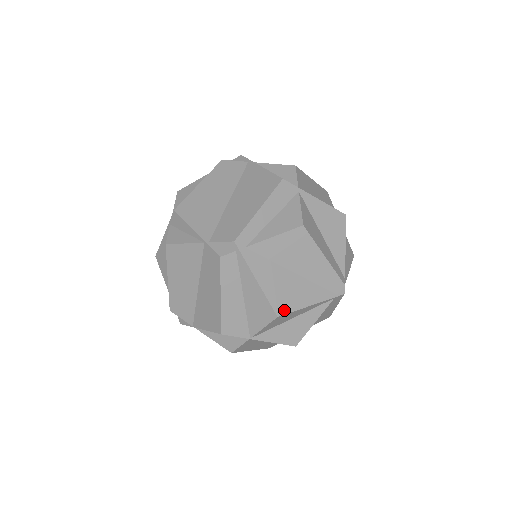
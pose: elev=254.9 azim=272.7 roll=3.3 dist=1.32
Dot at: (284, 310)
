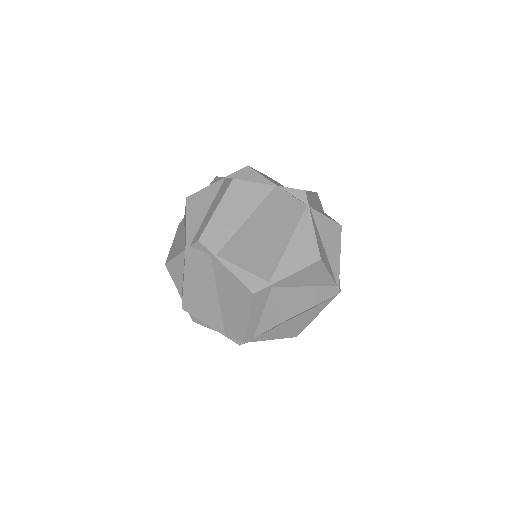
Dot at: (299, 332)
